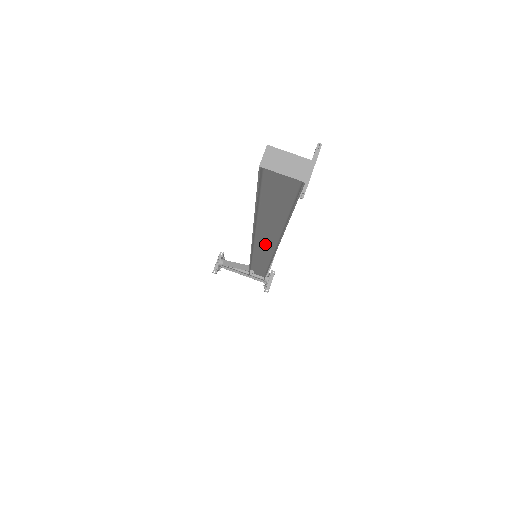
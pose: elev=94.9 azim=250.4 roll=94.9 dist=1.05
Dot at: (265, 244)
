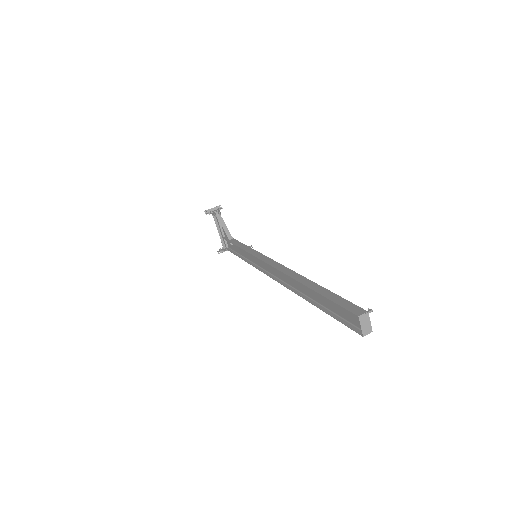
Dot at: (279, 273)
